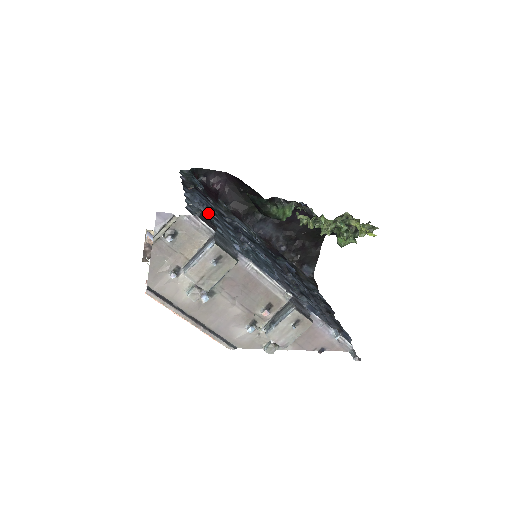
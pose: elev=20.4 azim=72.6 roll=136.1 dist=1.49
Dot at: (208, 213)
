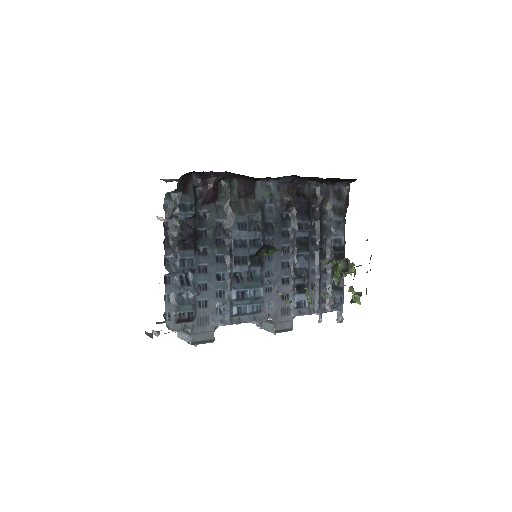
Dot at: (190, 290)
